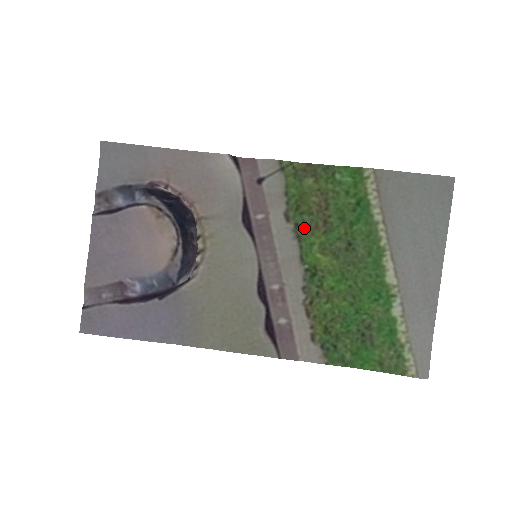
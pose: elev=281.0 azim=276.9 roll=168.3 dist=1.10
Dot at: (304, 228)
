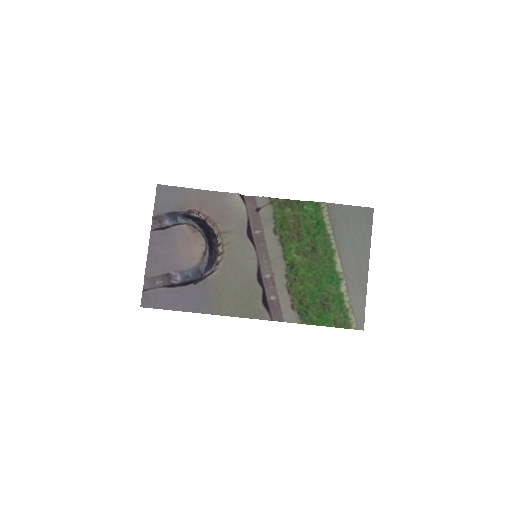
Dot at: (286, 239)
